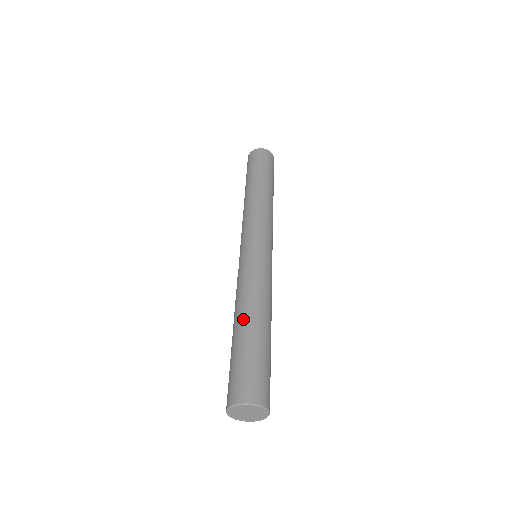
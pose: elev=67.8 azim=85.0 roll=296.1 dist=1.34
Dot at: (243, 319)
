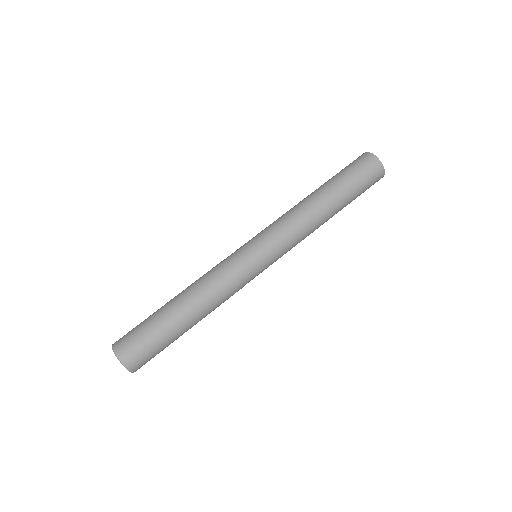
Dot at: (185, 307)
